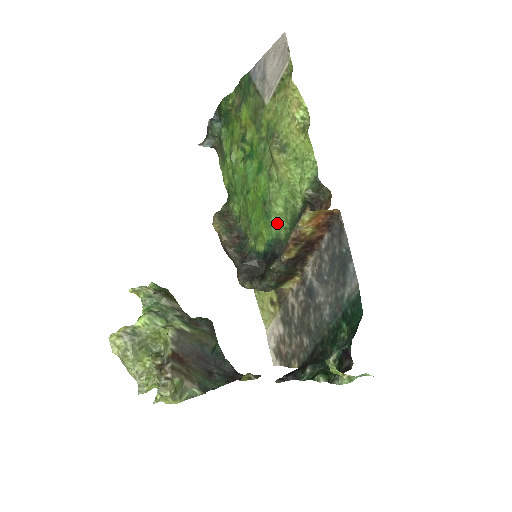
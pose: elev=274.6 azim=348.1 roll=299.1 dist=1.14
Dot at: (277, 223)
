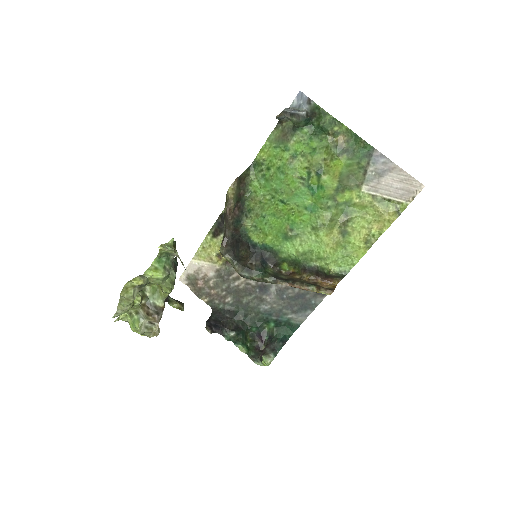
Dot at: (288, 249)
